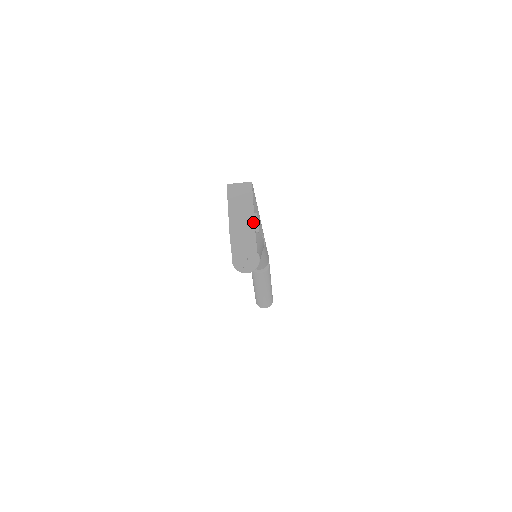
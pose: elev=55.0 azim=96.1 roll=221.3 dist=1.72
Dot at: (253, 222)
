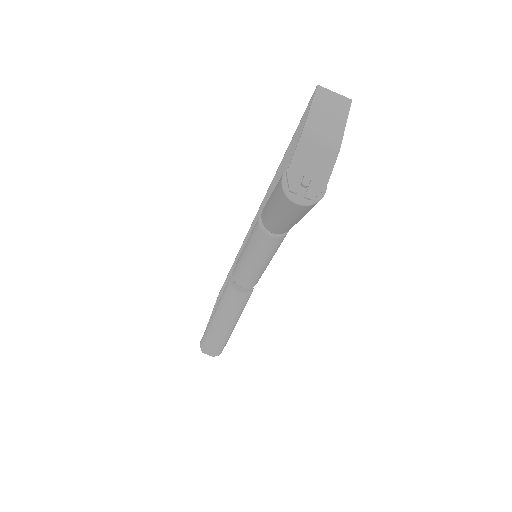
Dot at: (340, 137)
